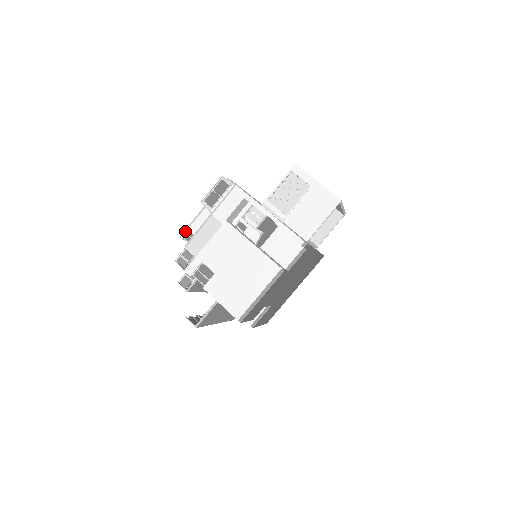
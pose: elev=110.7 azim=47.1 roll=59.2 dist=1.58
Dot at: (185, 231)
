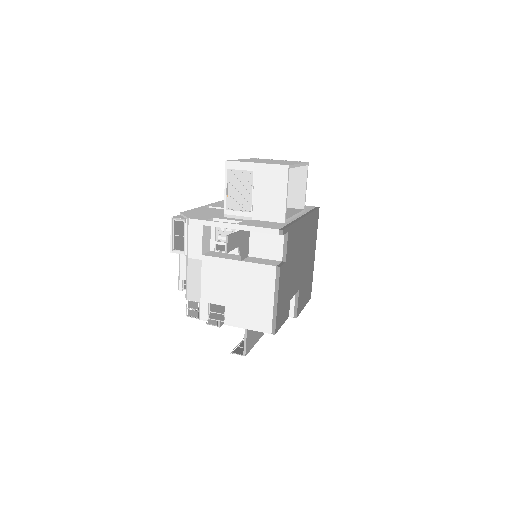
Dot at: (179, 283)
